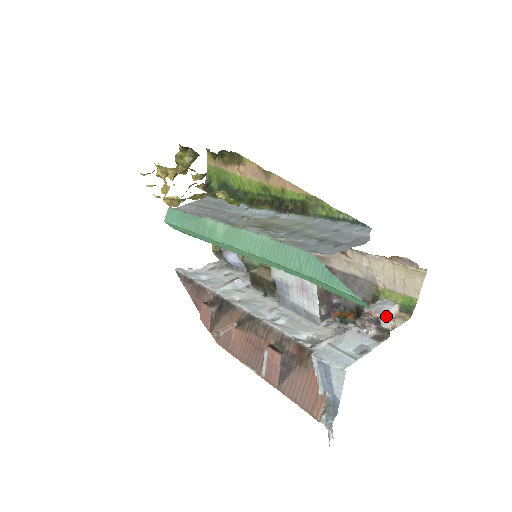
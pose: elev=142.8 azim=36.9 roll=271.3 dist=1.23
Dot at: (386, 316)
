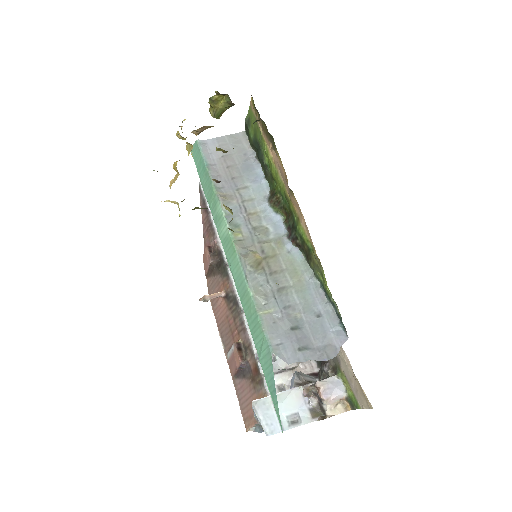
Dot at: (330, 400)
